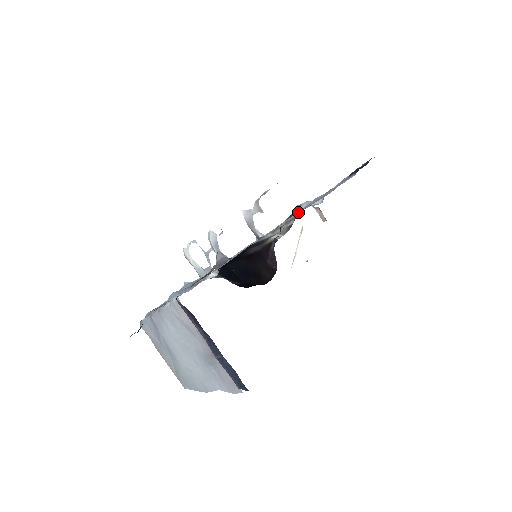
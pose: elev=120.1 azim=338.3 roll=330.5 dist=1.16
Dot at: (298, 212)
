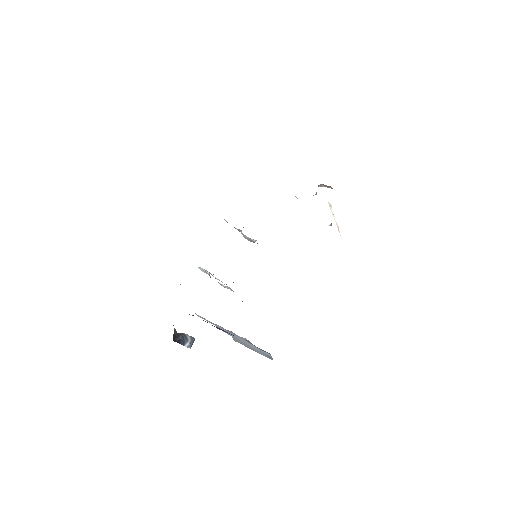
Dot at: occluded
